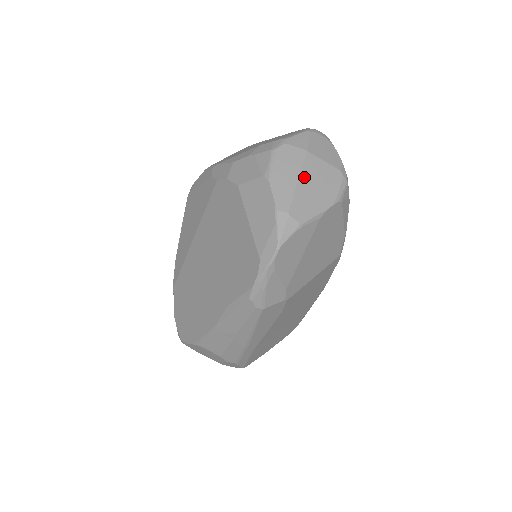
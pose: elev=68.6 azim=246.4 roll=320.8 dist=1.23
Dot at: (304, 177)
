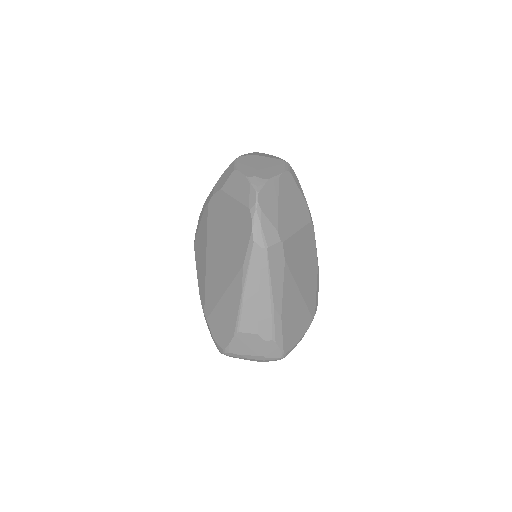
Dot at: (259, 163)
